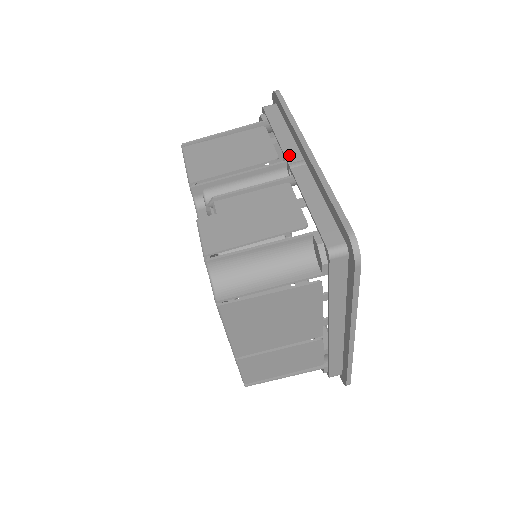
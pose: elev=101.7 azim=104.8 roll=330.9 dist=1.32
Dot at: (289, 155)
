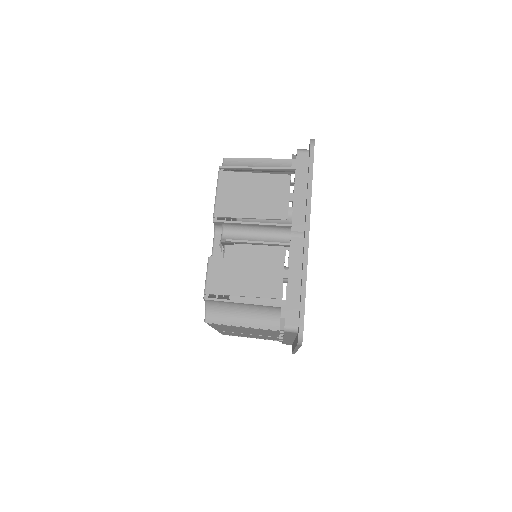
Dot at: (295, 222)
